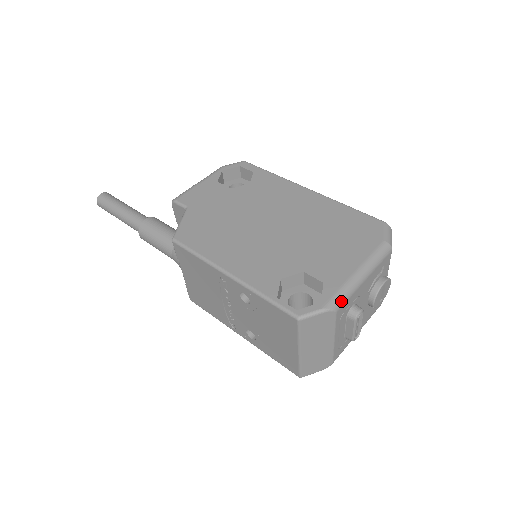
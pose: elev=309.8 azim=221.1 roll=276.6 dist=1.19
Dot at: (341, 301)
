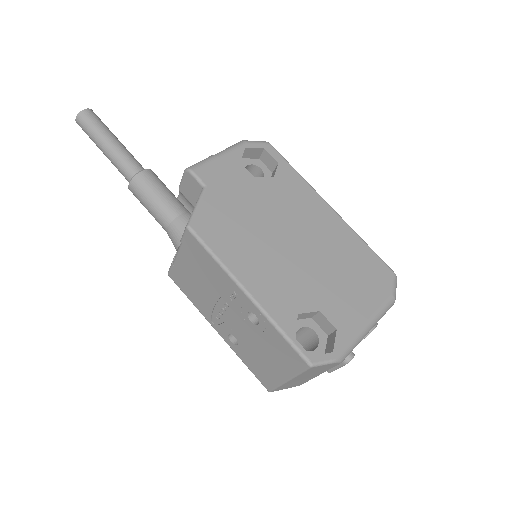
Dot at: (348, 353)
